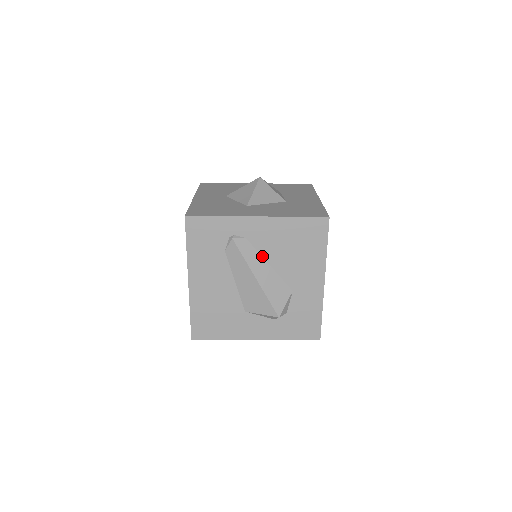
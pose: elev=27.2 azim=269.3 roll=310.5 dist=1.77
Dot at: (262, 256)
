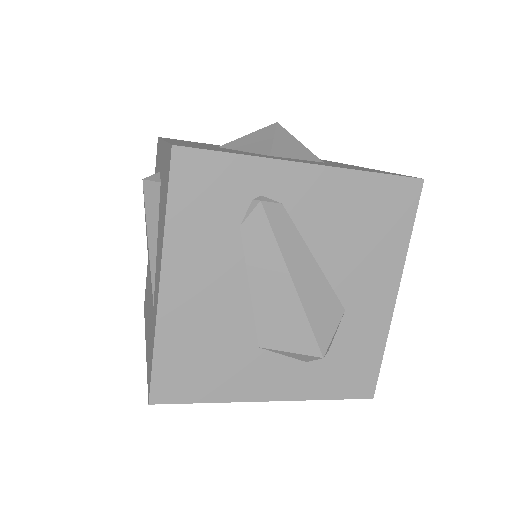
Dot at: (305, 241)
